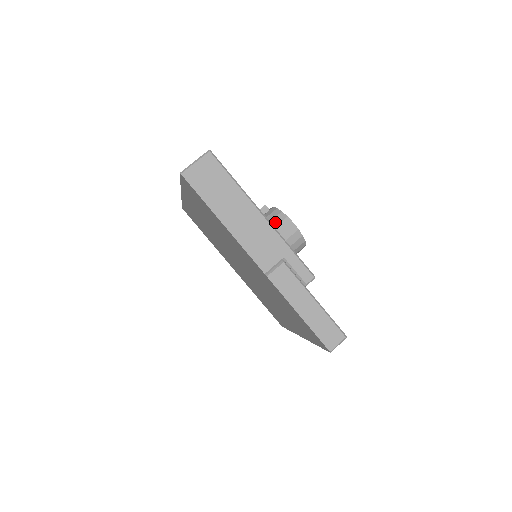
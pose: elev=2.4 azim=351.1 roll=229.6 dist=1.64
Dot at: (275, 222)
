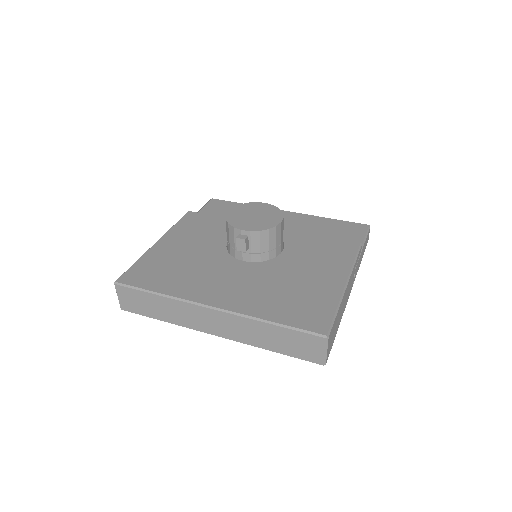
Dot at: (273, 240)
